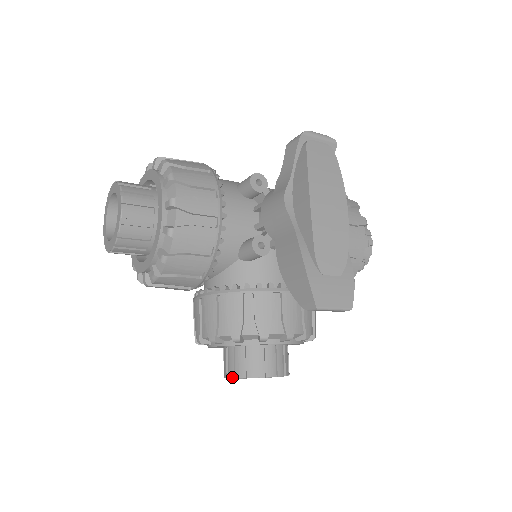
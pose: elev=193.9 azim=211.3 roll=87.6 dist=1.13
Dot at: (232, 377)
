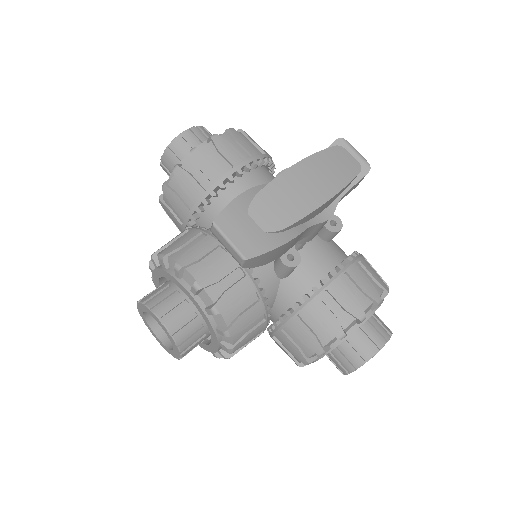
Dot at: (138, 301)
